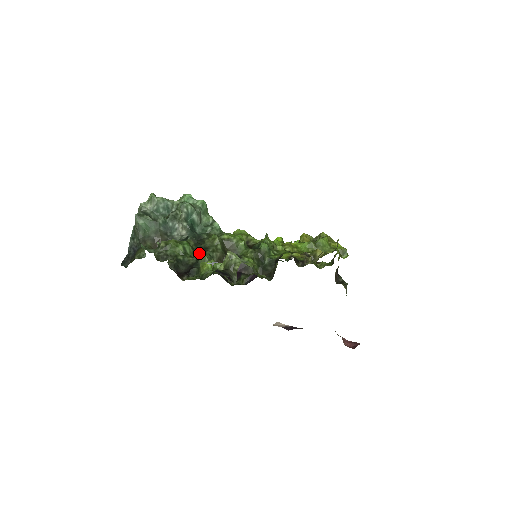
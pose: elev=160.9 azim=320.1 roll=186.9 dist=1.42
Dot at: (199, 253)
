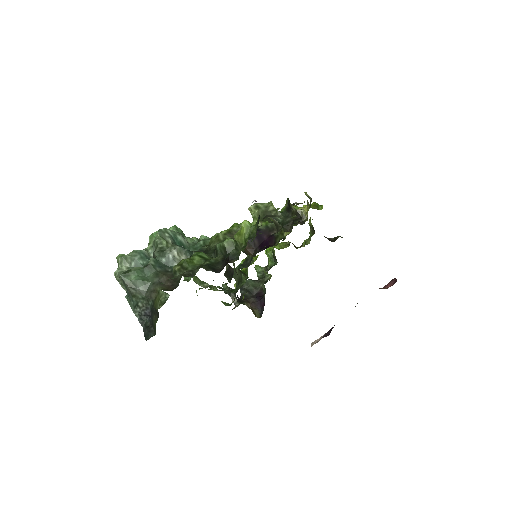
Dot at: (220, 245)
